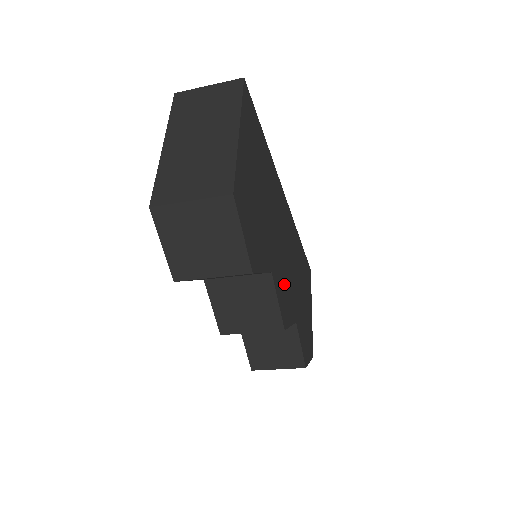
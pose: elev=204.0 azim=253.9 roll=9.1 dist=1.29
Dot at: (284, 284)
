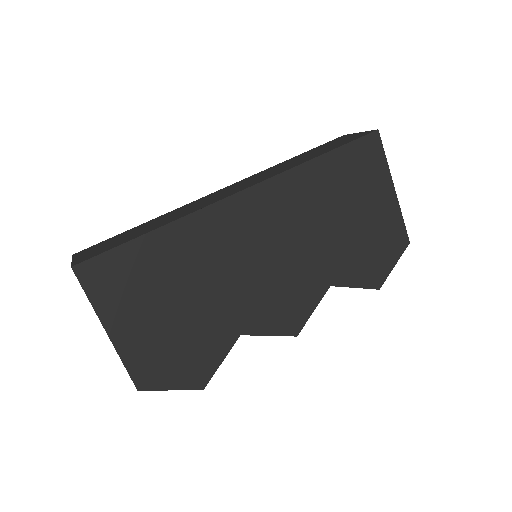
Dot at: (278, 298)
